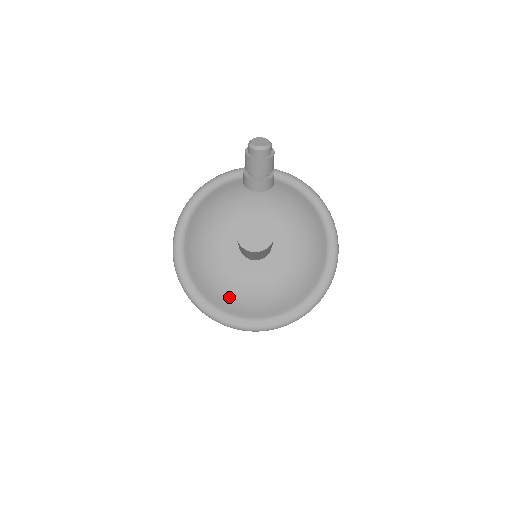
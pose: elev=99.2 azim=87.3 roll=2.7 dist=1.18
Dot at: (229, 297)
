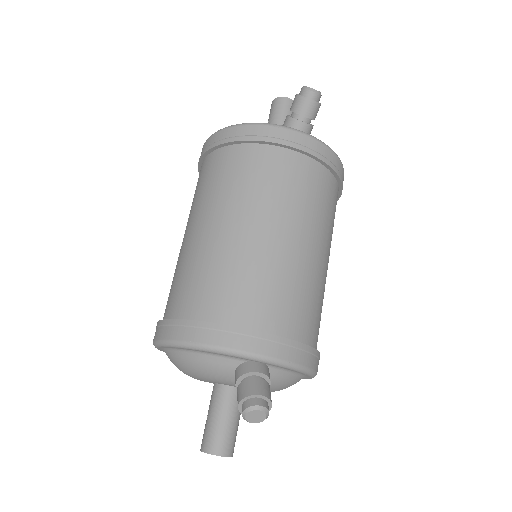
Dot at: occluded
